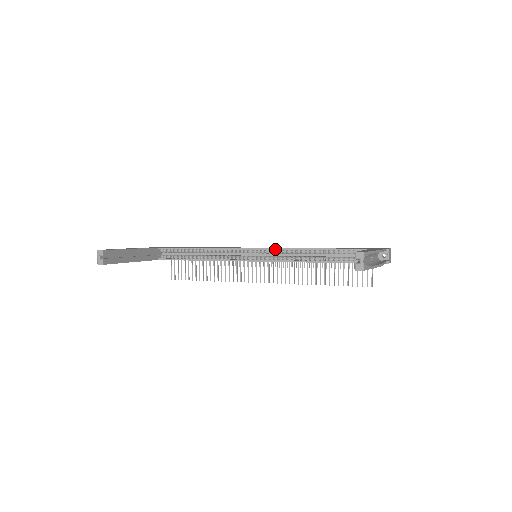
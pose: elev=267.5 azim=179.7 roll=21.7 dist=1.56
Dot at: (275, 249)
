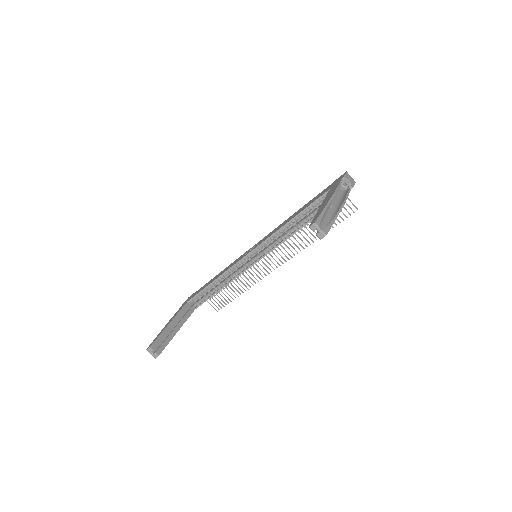
Dot at: (264, 242)
